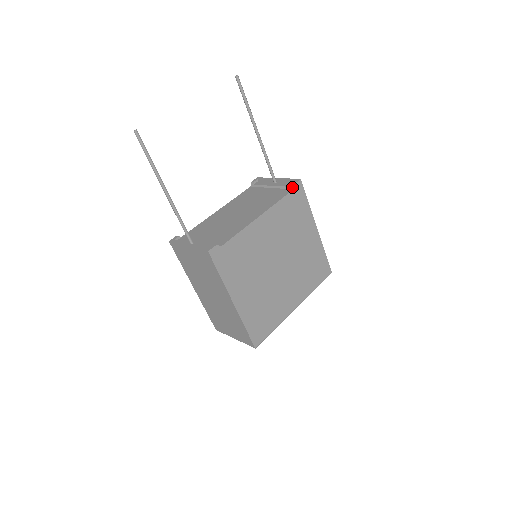
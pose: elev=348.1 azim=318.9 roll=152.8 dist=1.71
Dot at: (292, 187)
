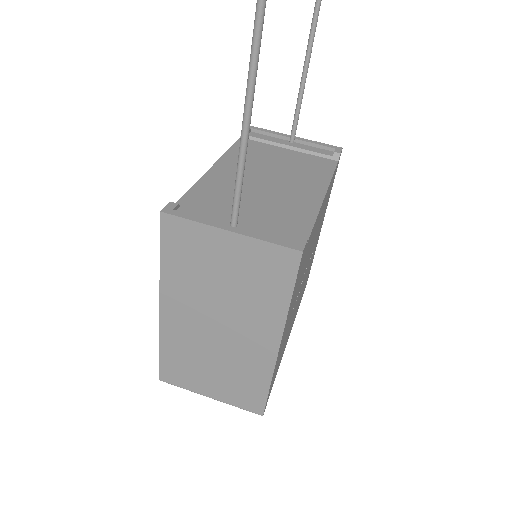
Dot at: (336, 157)
